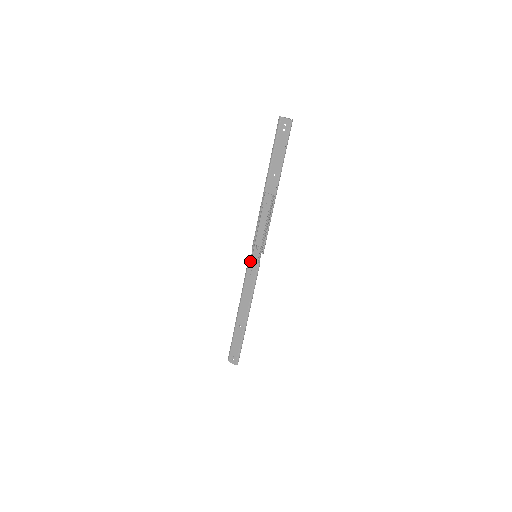
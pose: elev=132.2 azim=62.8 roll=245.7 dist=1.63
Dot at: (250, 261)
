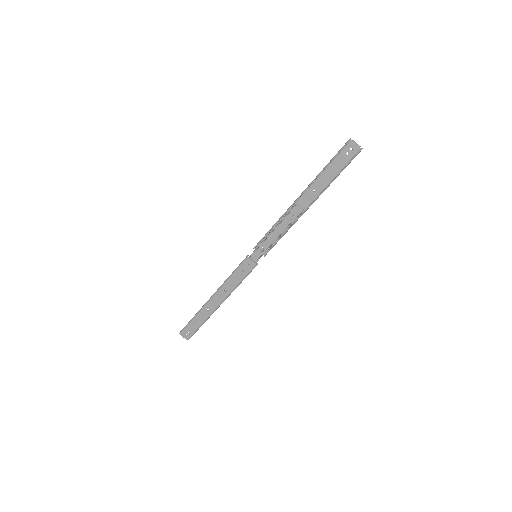
Dot at: (248, 259)
